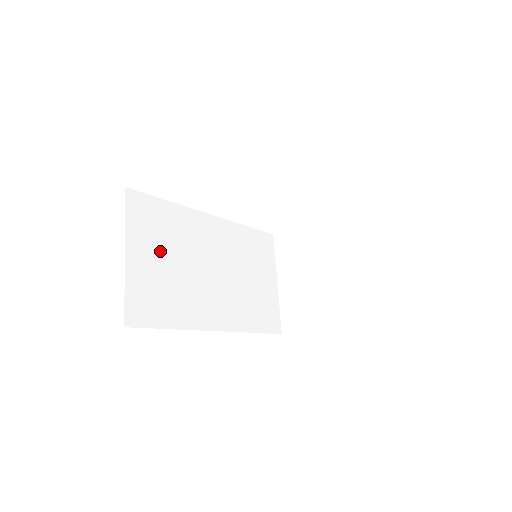
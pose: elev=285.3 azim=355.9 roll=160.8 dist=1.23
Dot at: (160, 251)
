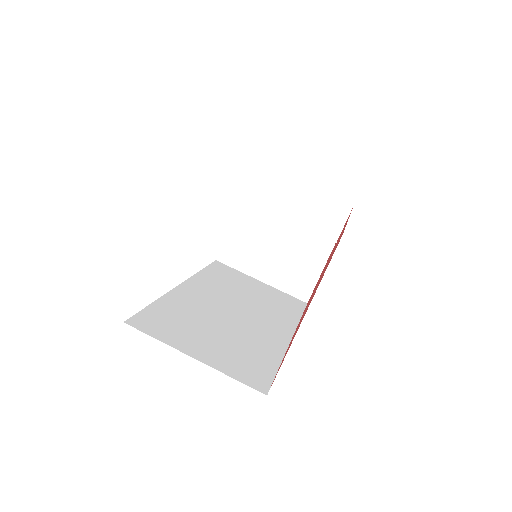
Dot at: (200, 334)
